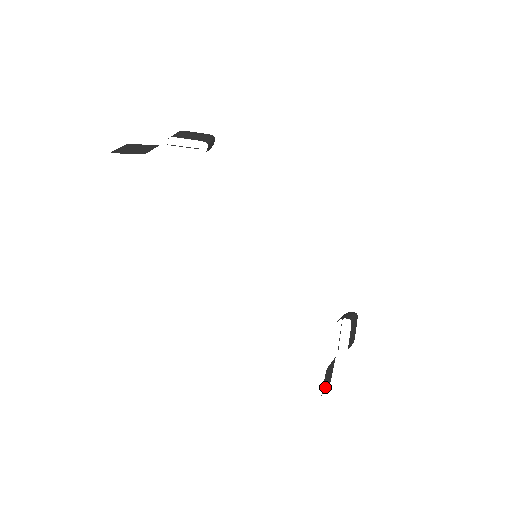
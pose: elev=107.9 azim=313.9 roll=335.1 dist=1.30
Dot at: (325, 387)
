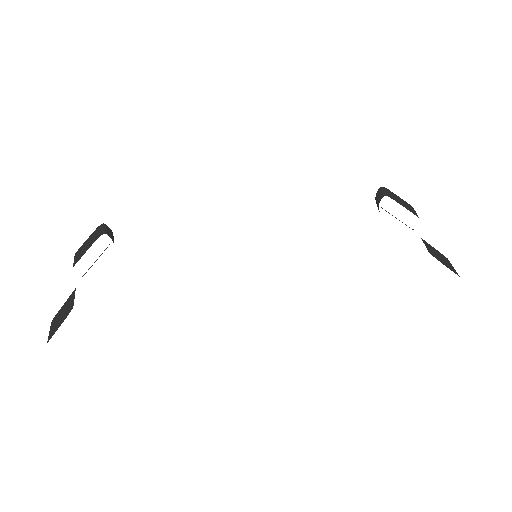
Dot at: (451, 267)
